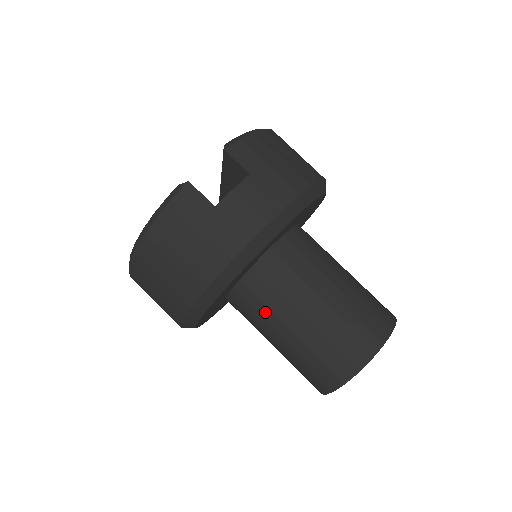
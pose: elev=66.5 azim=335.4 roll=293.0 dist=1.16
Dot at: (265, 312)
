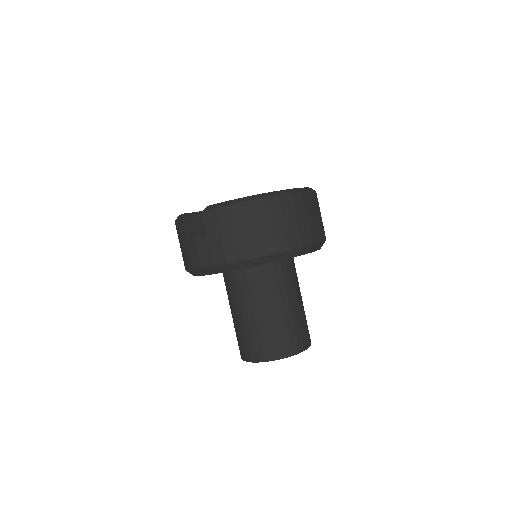
Dot at: occluded
